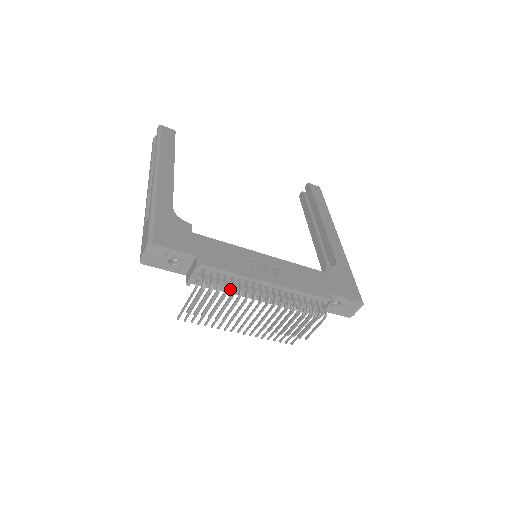
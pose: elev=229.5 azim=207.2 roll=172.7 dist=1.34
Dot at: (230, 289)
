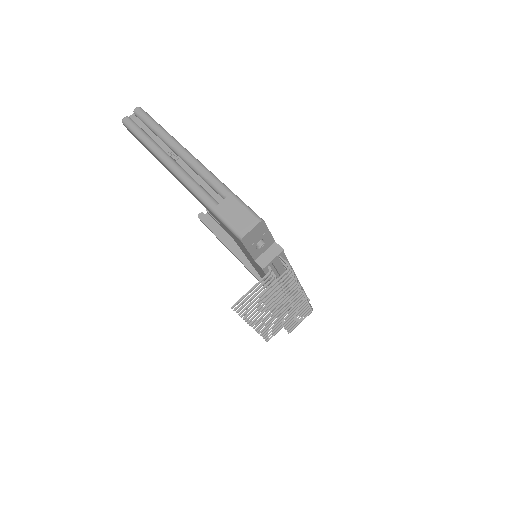
Dot at: occluded
